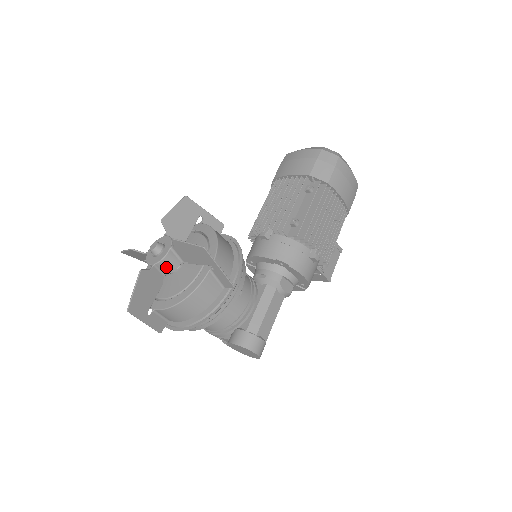
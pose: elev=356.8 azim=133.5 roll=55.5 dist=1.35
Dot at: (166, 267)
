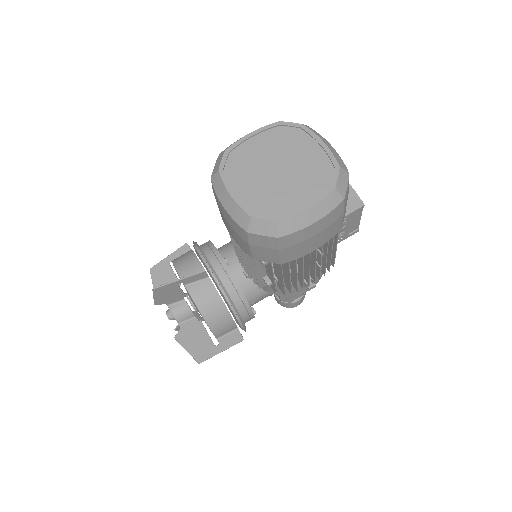
Dot at: occluded
